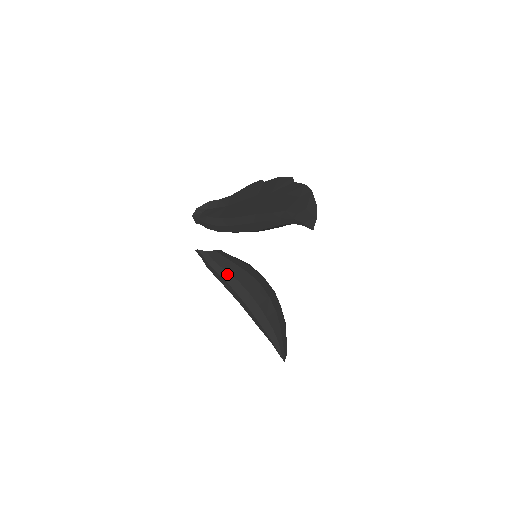
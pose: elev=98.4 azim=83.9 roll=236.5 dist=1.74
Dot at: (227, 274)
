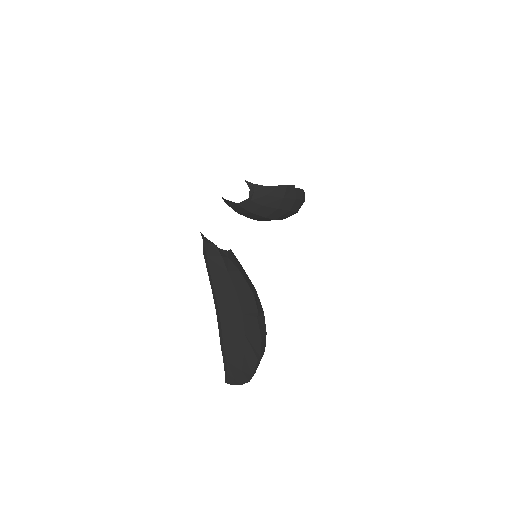
Dot at: (240, 214)
